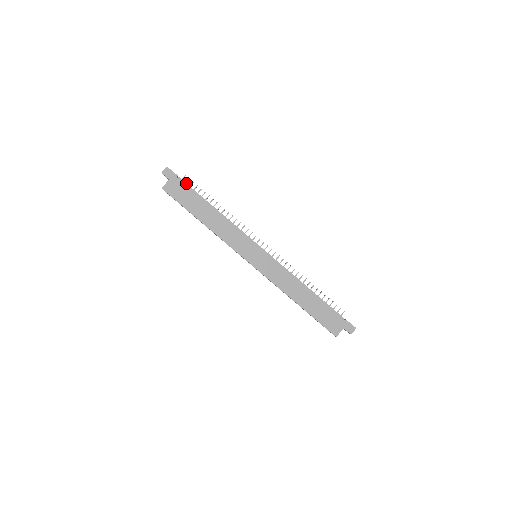
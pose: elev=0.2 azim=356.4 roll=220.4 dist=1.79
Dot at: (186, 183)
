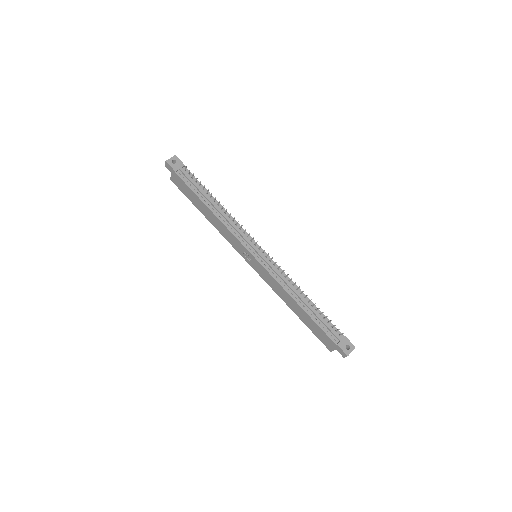
Dot at: (186, 176)
